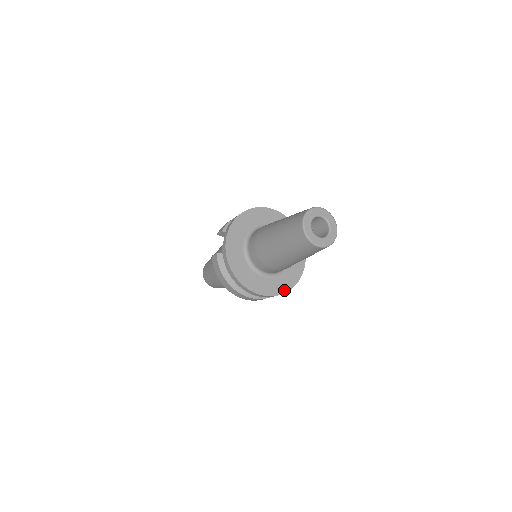
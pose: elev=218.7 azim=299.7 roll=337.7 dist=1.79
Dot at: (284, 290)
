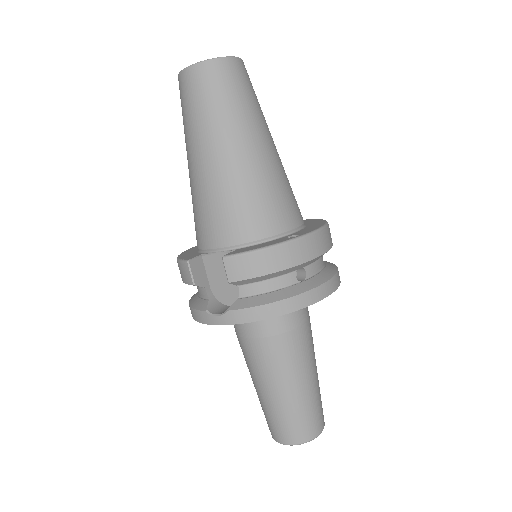
Dot at: occluded
